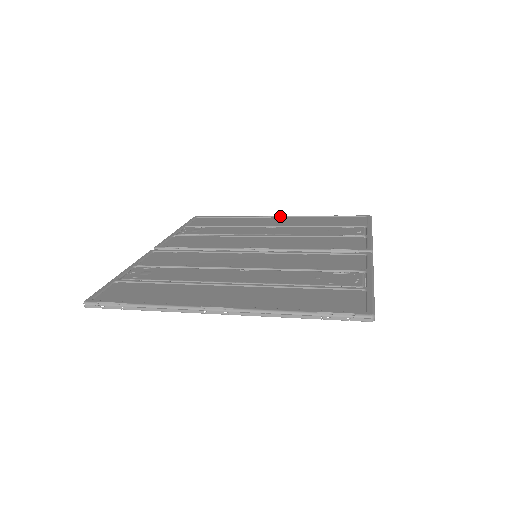
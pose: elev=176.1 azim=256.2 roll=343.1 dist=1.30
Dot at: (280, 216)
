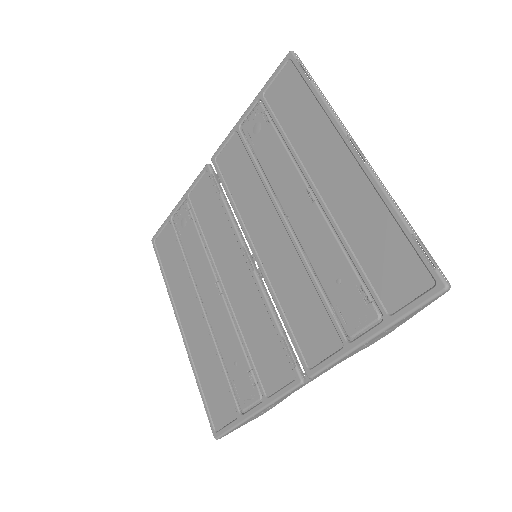
Dot at: (353, 155)
